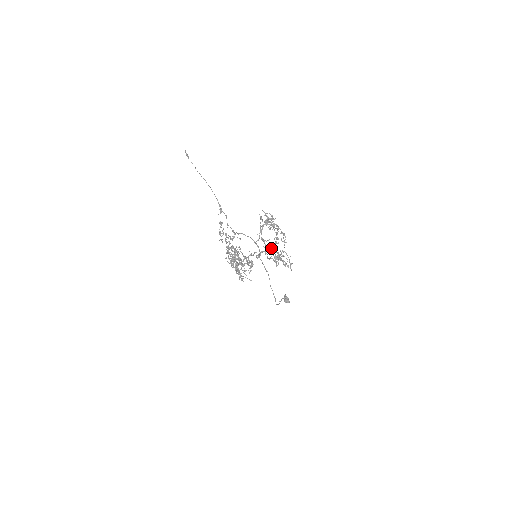
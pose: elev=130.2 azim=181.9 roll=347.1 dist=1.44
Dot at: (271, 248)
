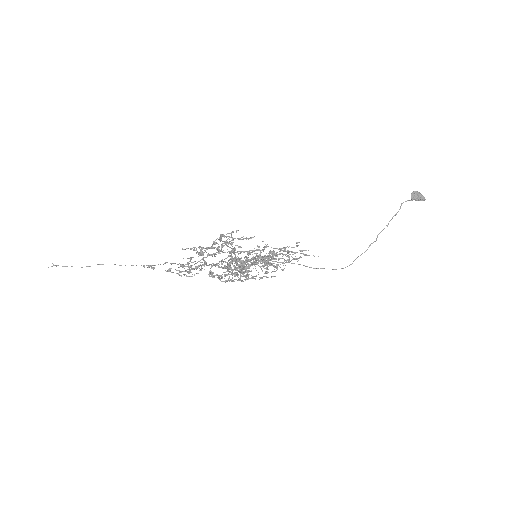
Dot at: (244, 264)
